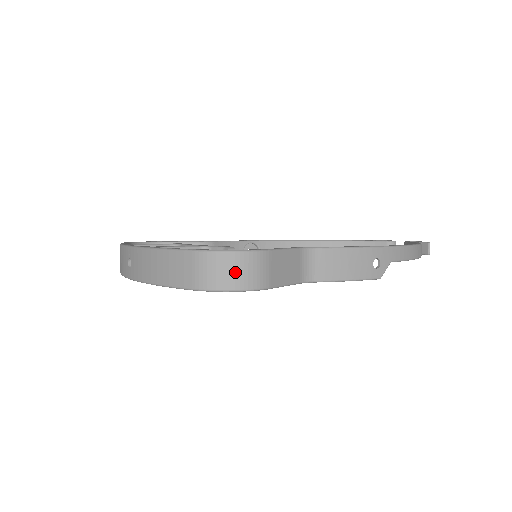
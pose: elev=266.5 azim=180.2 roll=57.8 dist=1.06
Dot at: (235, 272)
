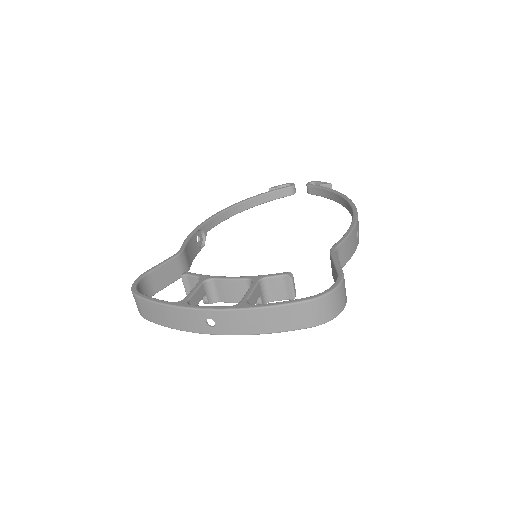
Dot at: (339, 302)
